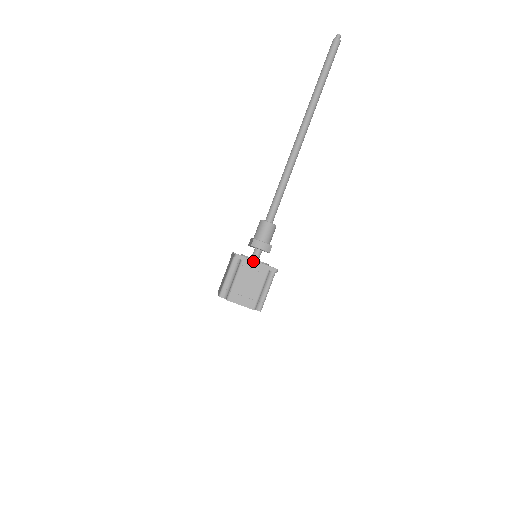
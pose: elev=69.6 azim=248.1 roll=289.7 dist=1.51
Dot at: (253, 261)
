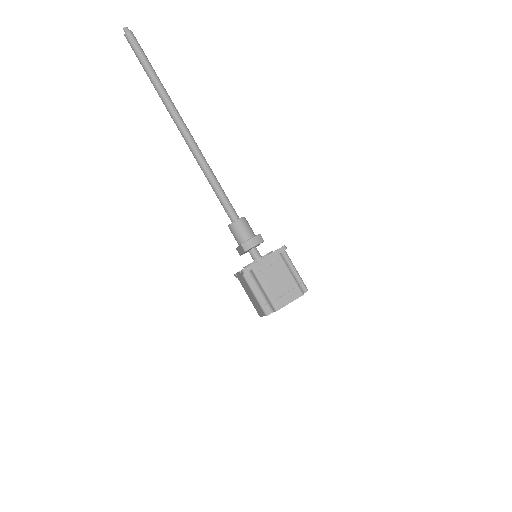
Dot at: (261, 260)
